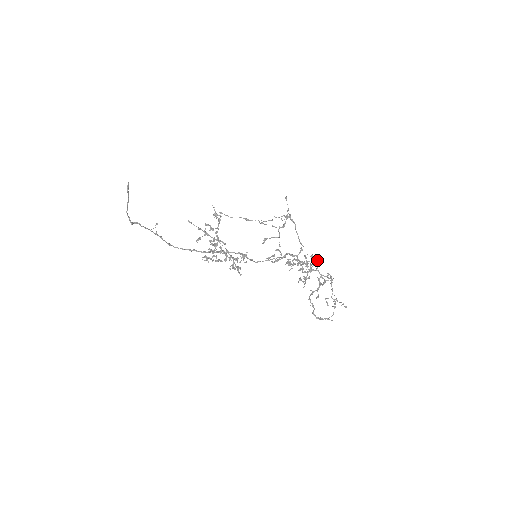
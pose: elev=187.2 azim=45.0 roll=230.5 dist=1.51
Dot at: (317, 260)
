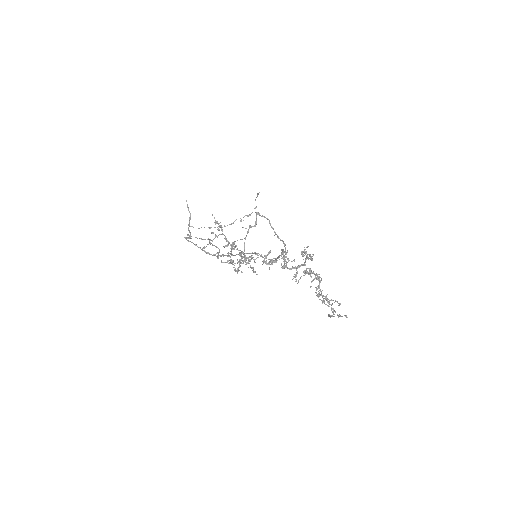
Dot at: (303, 254)
